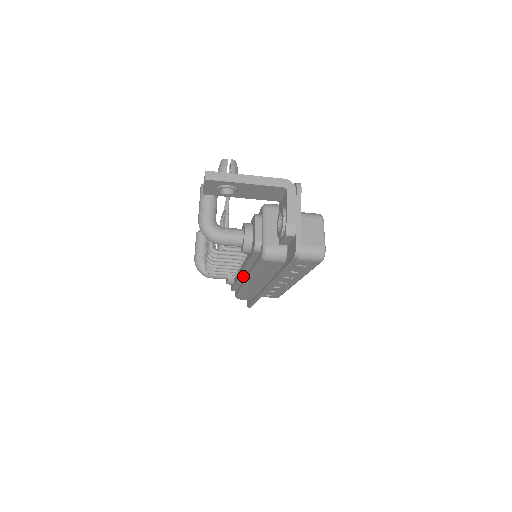
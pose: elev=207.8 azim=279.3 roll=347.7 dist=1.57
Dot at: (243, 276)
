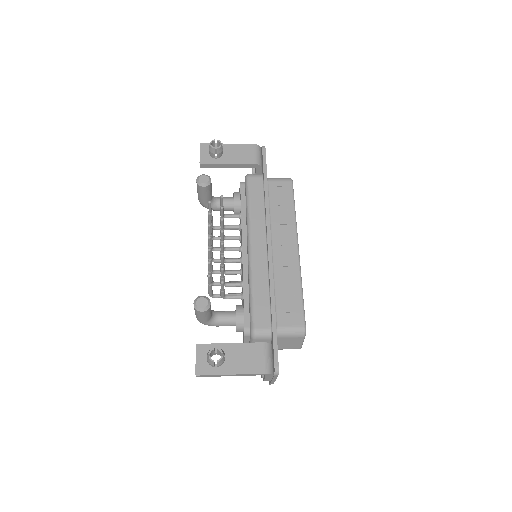
Dot at: occluded
